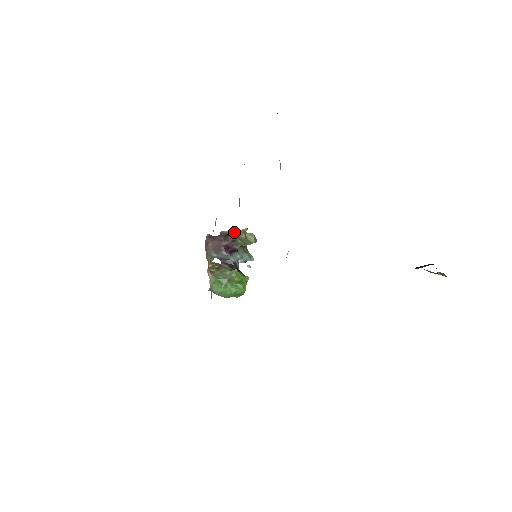
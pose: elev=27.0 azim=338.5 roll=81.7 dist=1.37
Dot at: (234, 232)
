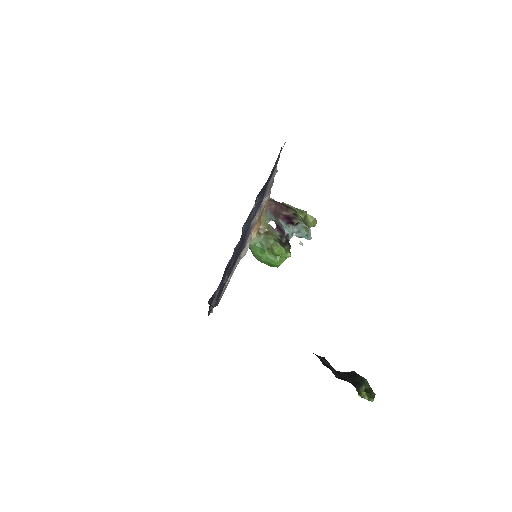
Dot at: (294, 208)
